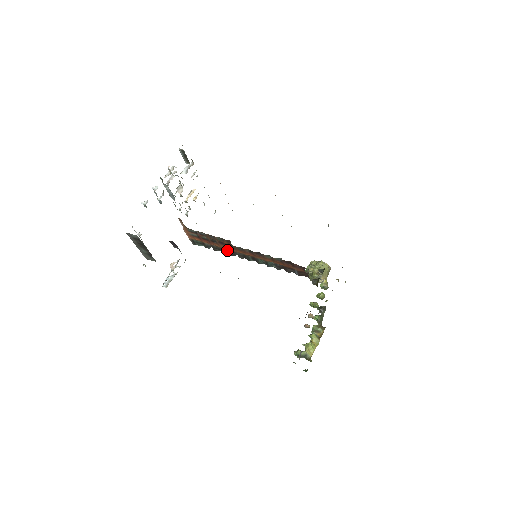
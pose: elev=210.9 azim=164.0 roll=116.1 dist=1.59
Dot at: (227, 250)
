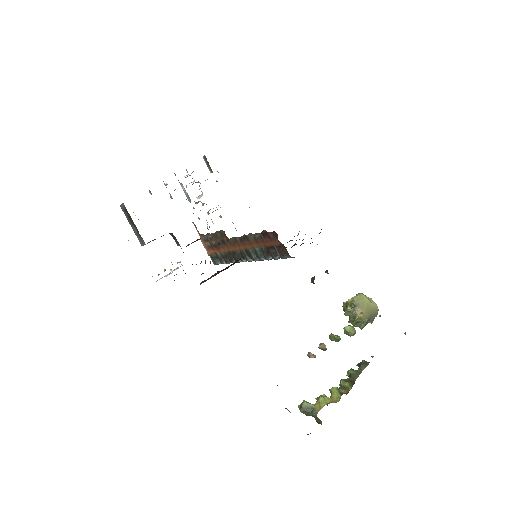
Dot at: (231, 253)
